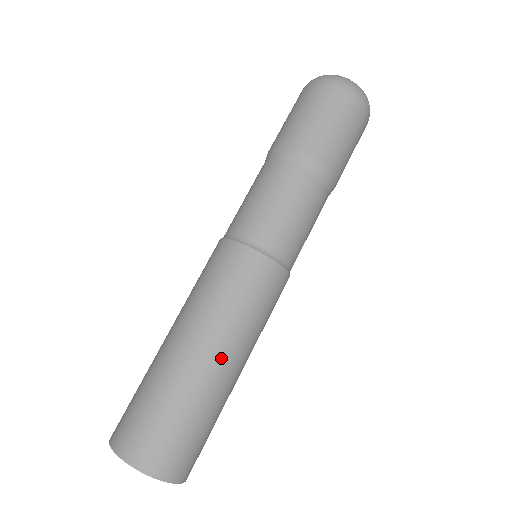
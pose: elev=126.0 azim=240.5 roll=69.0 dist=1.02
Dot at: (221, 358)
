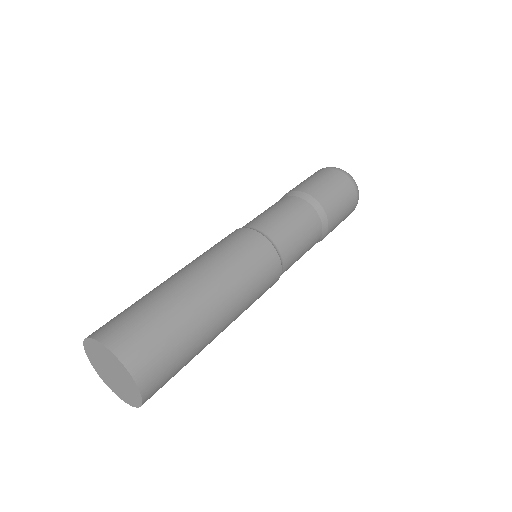
Dot at: (224, 314)
